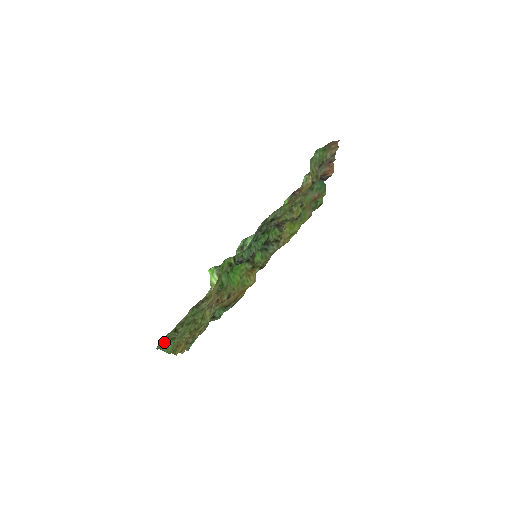
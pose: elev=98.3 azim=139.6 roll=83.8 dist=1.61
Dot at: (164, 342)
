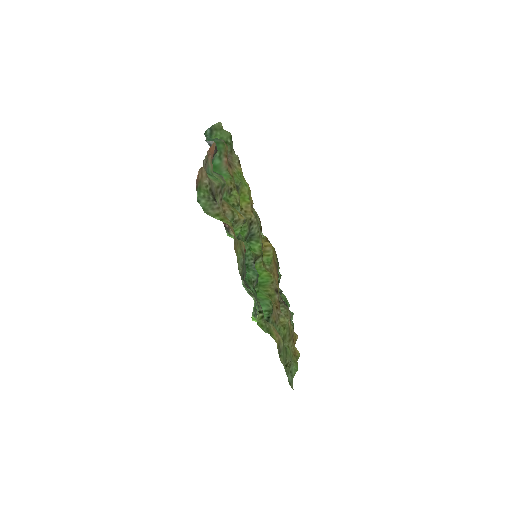
Dot at: (290, 378)
